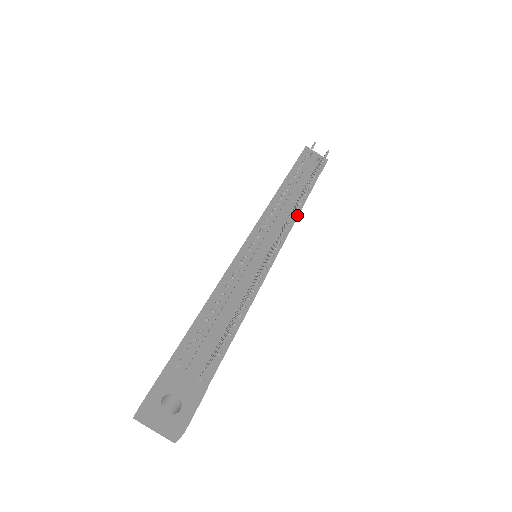
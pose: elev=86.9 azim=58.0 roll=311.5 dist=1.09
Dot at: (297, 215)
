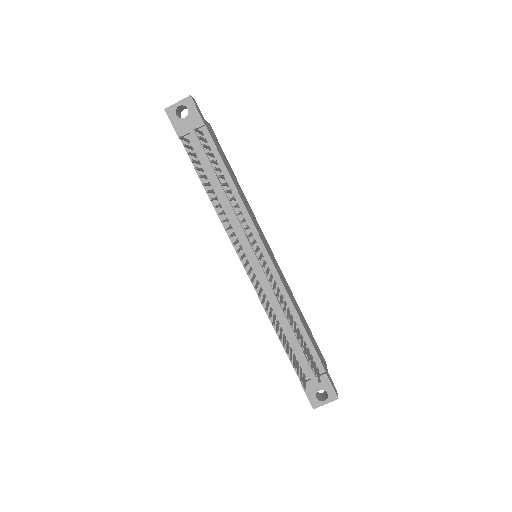
Dot at: (240, 199)
